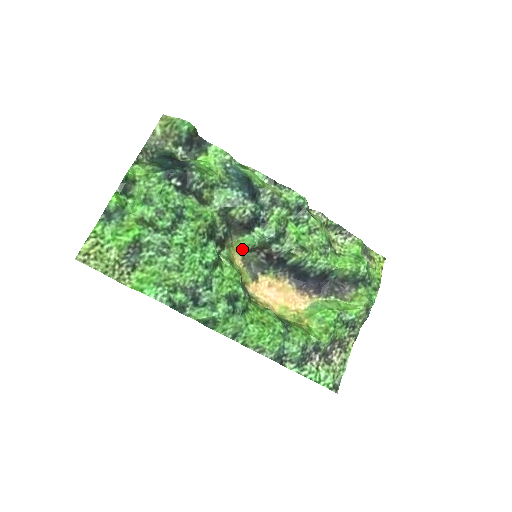
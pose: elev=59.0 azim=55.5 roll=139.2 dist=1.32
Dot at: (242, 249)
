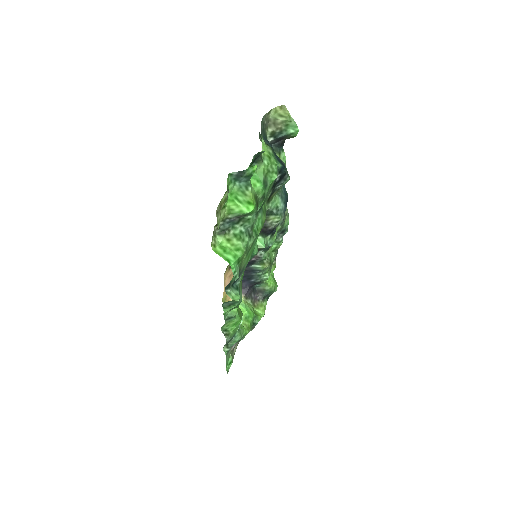
Dot at: occluded
